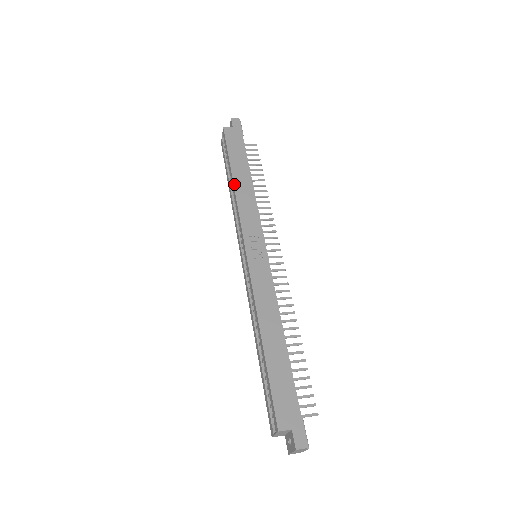
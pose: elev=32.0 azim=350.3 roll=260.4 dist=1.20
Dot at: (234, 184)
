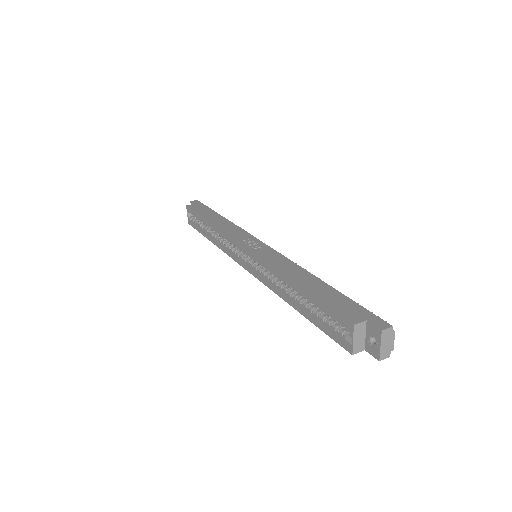
Dot at: (212, 223)
